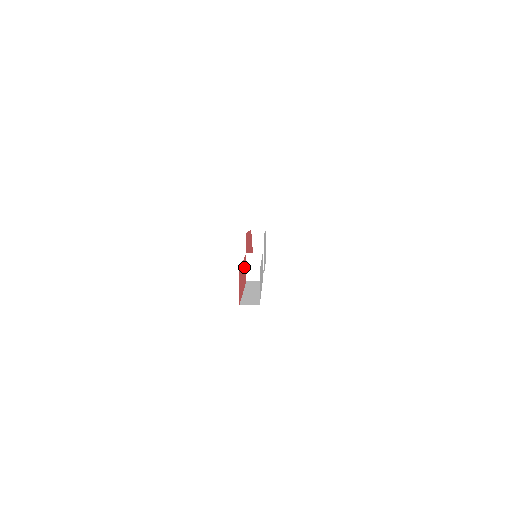
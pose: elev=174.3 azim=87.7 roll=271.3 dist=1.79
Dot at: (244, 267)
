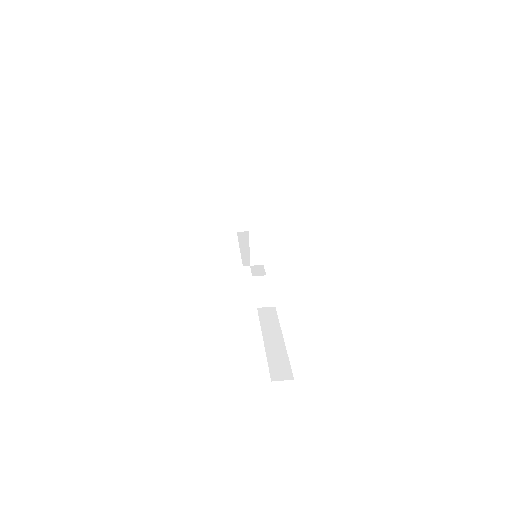
Dot at: occluded
